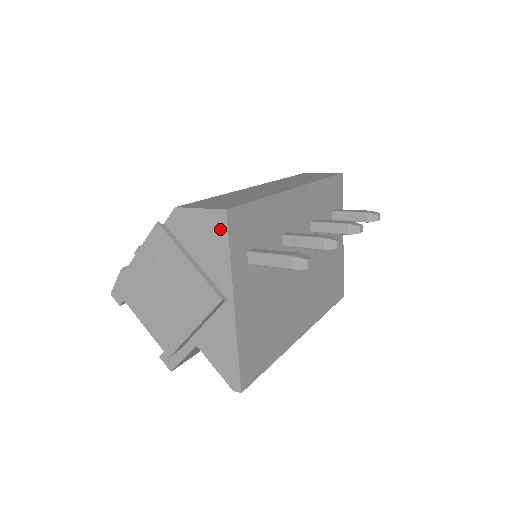
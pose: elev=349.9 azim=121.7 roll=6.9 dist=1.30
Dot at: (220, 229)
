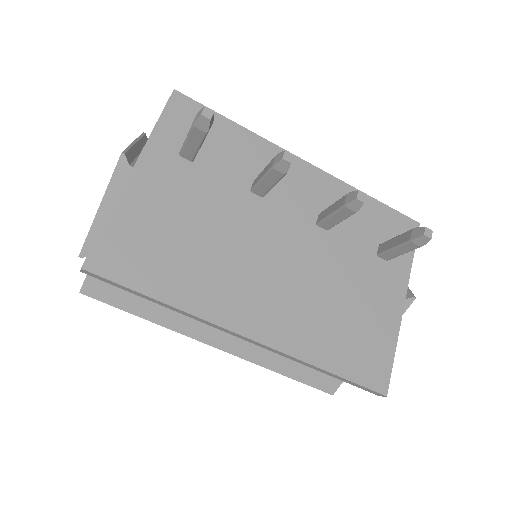
Dot at: occluded
